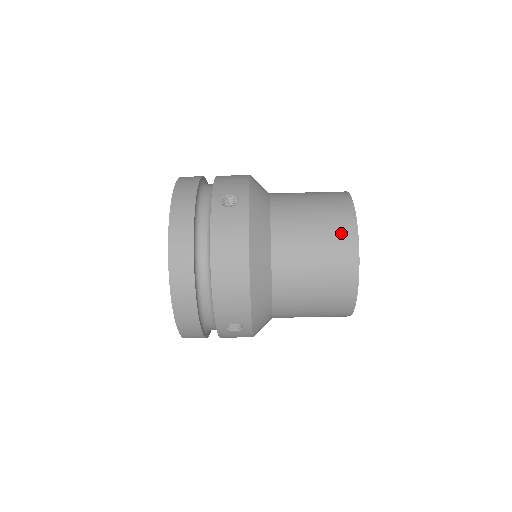
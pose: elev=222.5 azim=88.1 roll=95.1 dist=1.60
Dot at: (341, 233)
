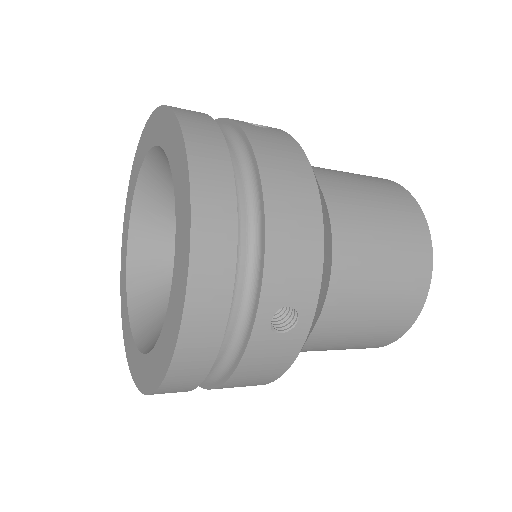
Dot at: (392, 330)
